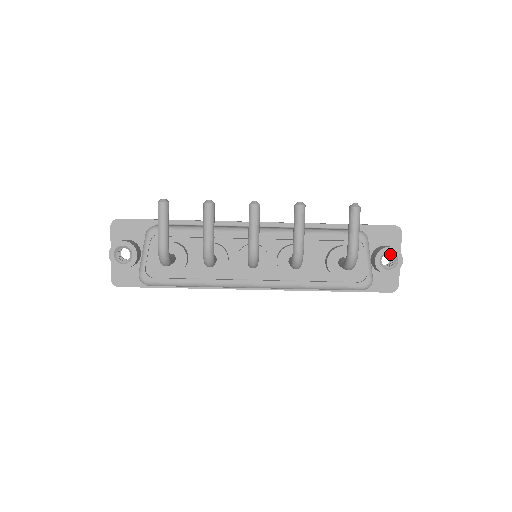
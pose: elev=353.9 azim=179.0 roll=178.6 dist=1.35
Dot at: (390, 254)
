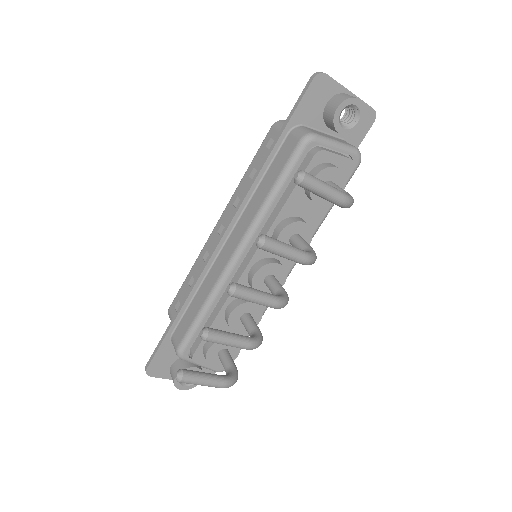
Dot at: (342, 109)
